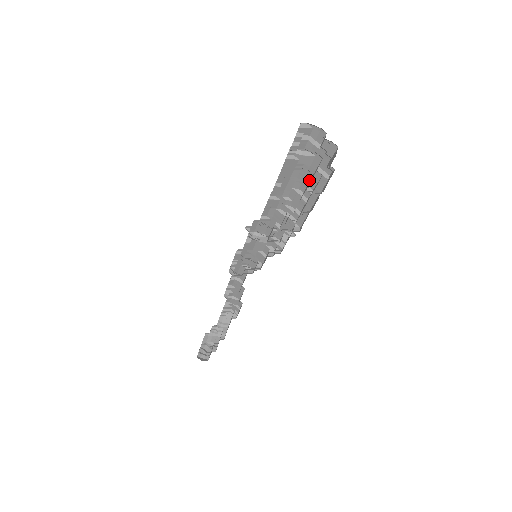
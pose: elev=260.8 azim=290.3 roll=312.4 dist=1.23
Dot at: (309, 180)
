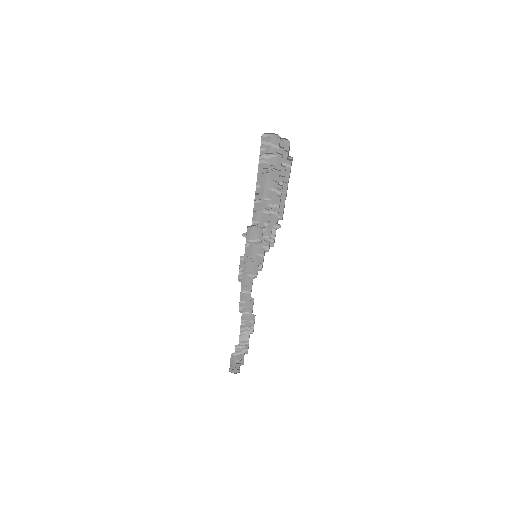
Dot at: (278, 177)
